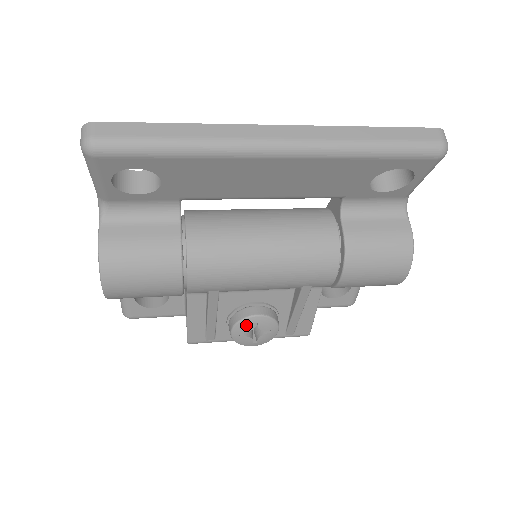
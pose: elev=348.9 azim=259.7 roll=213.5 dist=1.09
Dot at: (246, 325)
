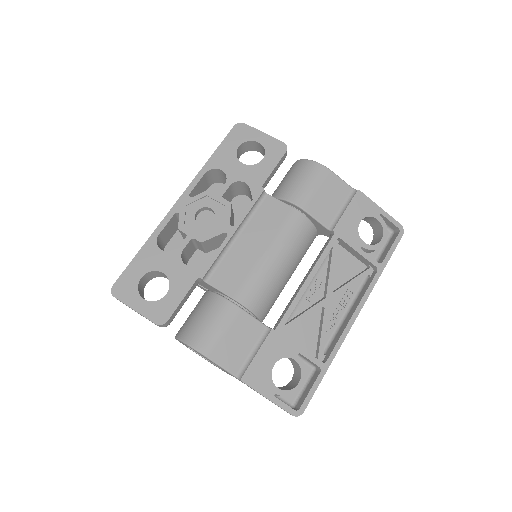
Dot at: occluded
